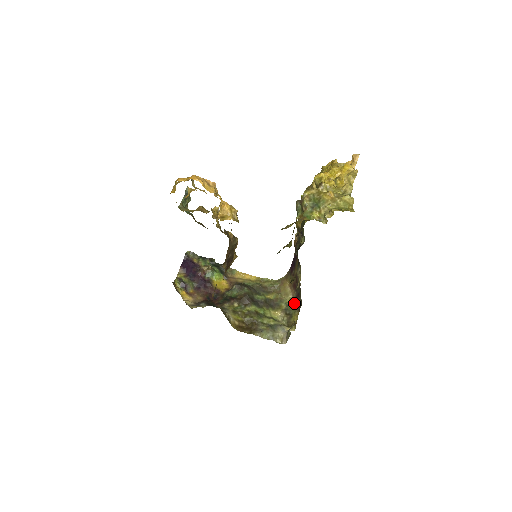
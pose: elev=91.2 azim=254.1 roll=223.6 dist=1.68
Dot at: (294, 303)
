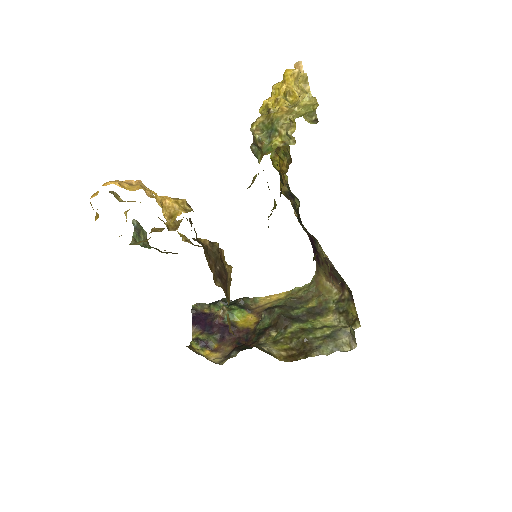
Dot at: (343, 296)
